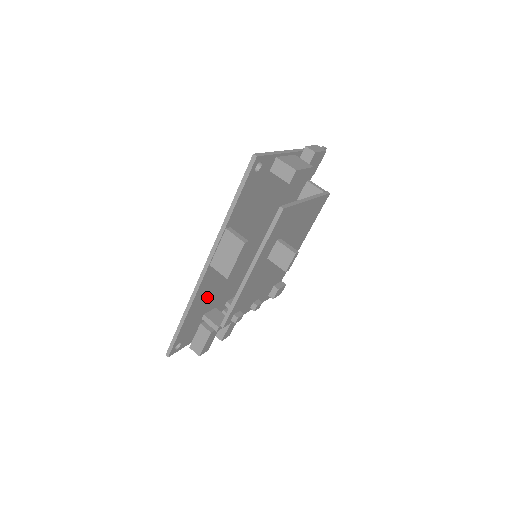
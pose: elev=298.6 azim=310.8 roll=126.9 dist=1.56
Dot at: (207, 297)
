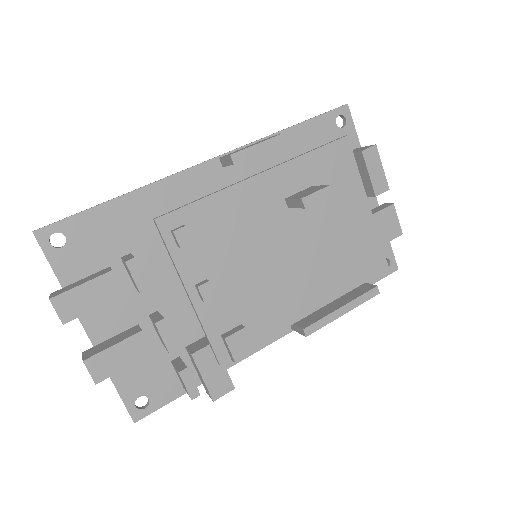
Dot at: occluded
